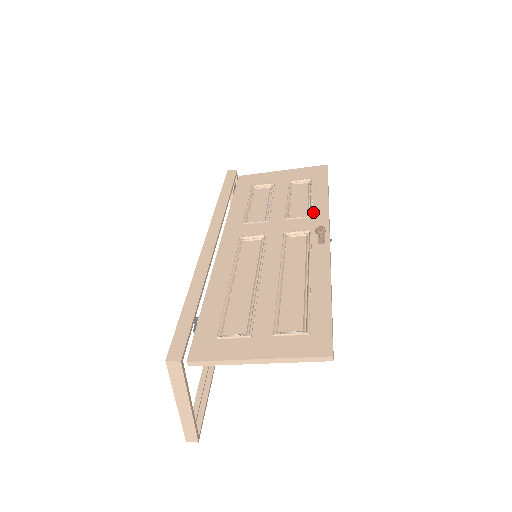
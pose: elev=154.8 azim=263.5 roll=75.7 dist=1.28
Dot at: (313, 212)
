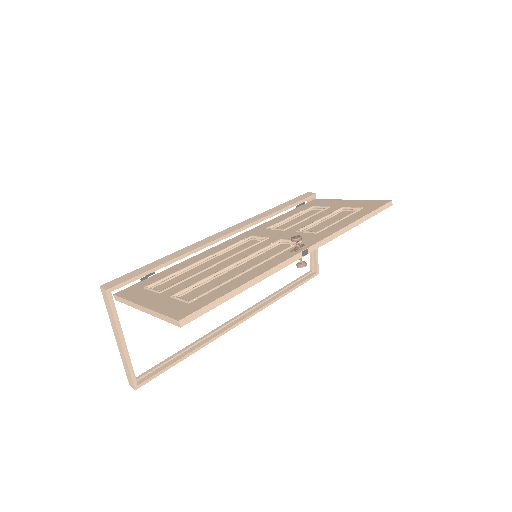
Dot at: (323, 230)
